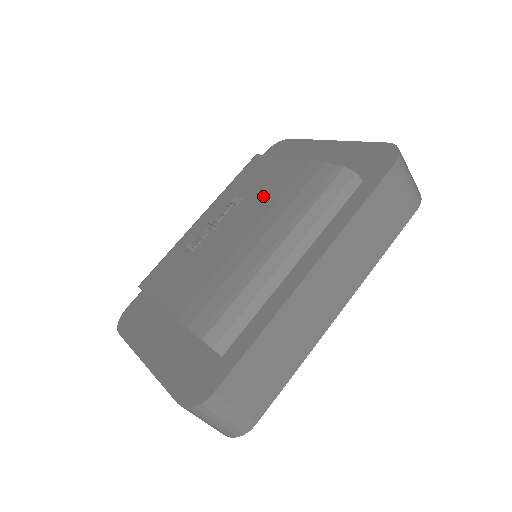
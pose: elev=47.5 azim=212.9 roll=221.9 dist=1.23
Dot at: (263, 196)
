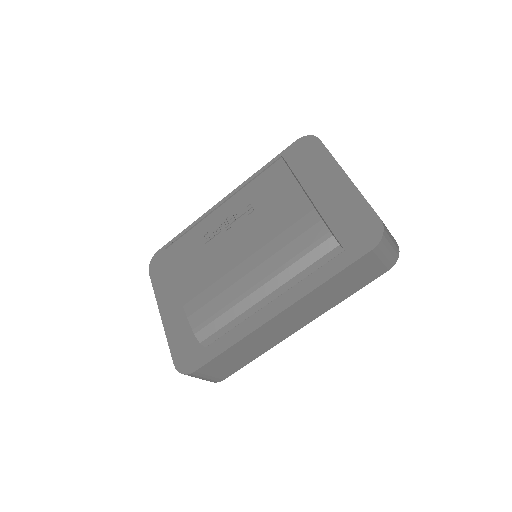
Dot at: (268, 222)
